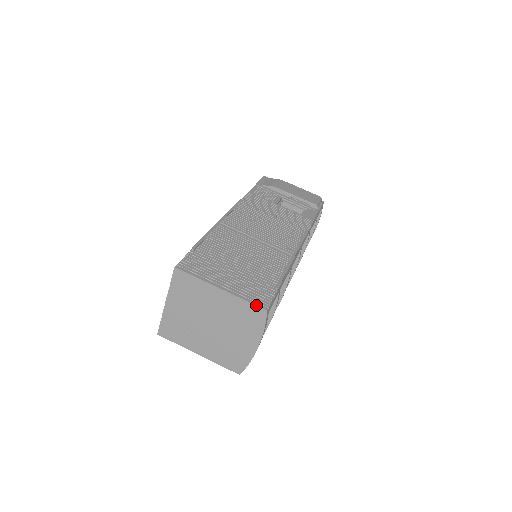
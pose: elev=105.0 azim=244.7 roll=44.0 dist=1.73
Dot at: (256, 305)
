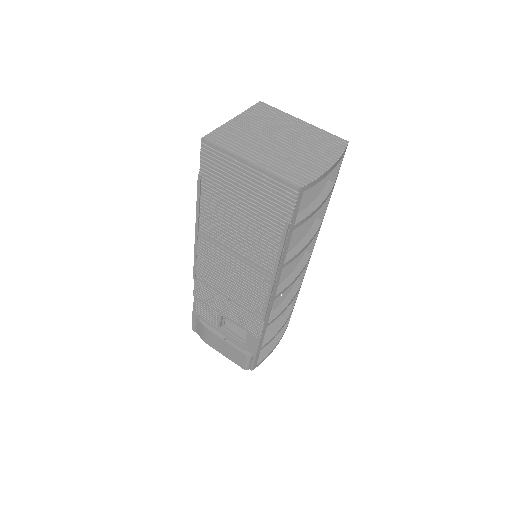
Dot at: occluded
